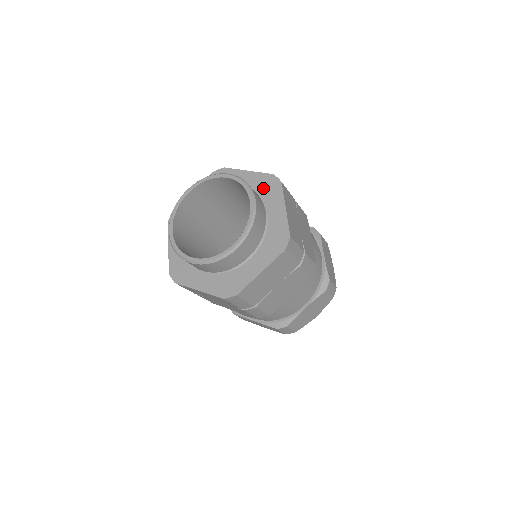
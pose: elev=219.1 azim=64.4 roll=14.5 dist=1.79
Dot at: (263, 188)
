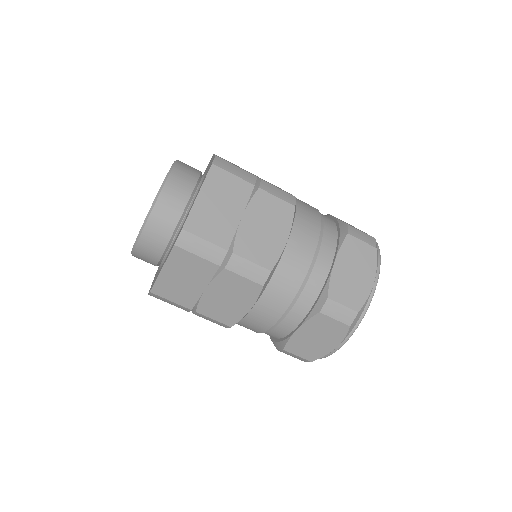
Dot at: (206, 173)
